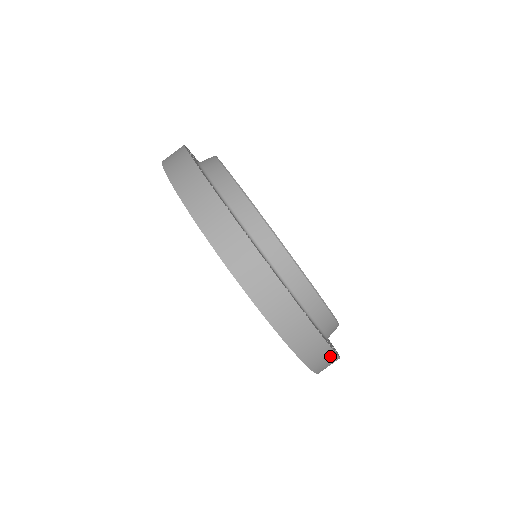
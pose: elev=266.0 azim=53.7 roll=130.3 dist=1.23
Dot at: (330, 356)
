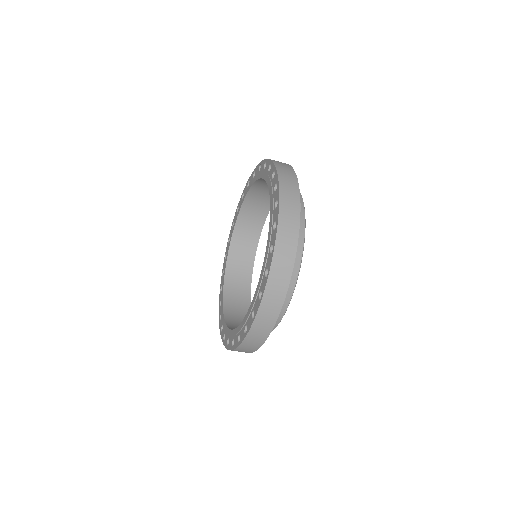
Dot at: (263, 338)
